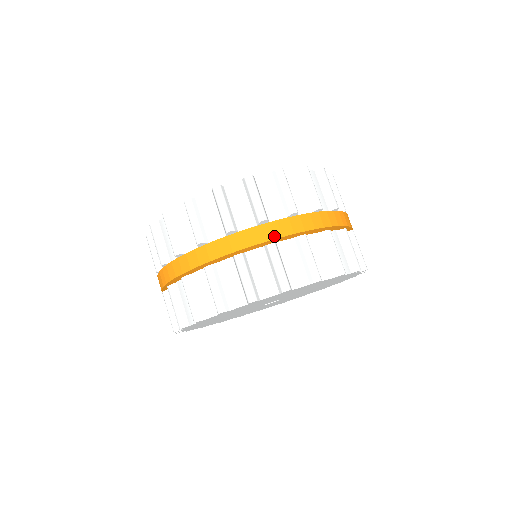
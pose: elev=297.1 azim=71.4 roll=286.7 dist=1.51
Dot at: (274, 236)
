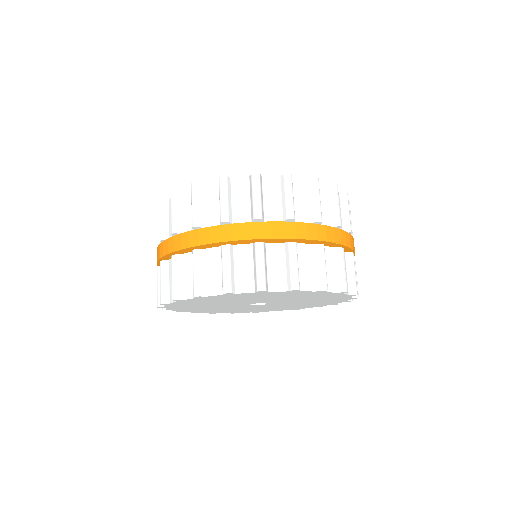
Dot at: (264, 236)
